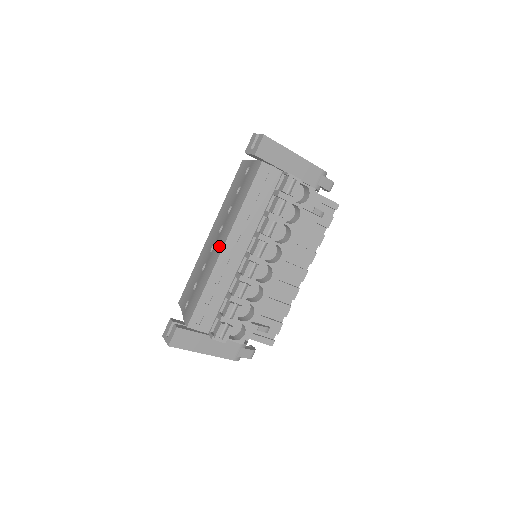
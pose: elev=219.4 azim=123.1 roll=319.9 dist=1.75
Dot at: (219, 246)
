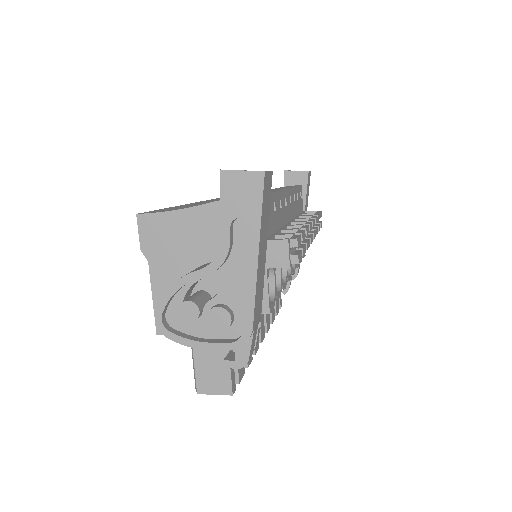
Dot at: occluded
